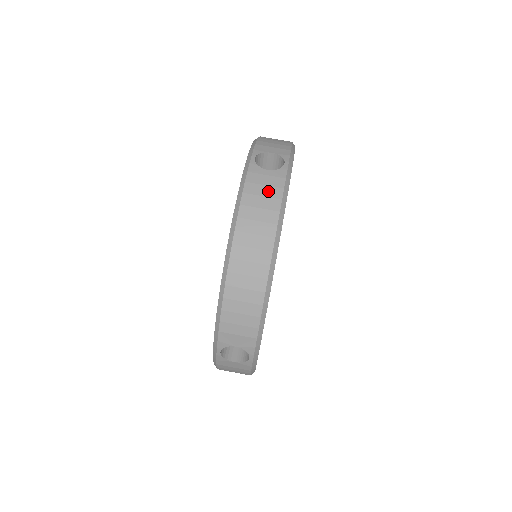
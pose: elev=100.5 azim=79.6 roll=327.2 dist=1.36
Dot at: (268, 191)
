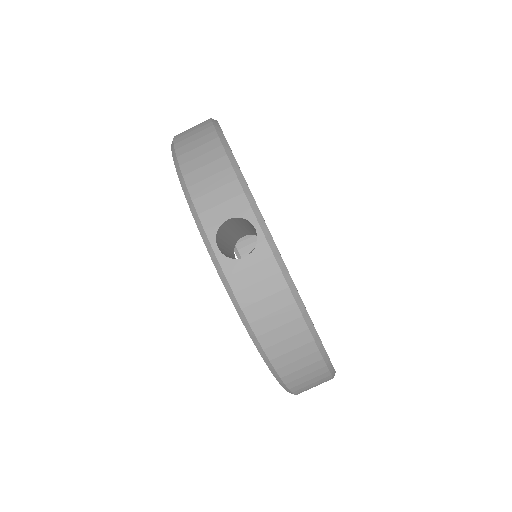
Dot at: (267, 287)
